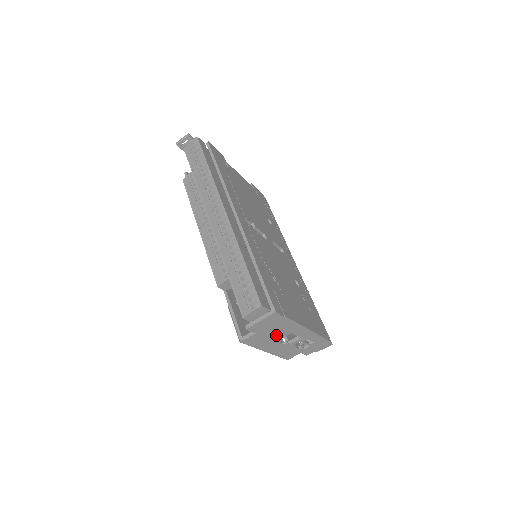
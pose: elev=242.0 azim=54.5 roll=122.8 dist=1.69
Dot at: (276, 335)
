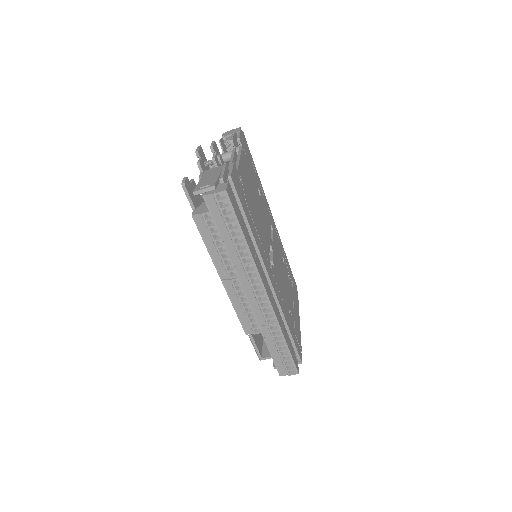
Dot at: occluded
